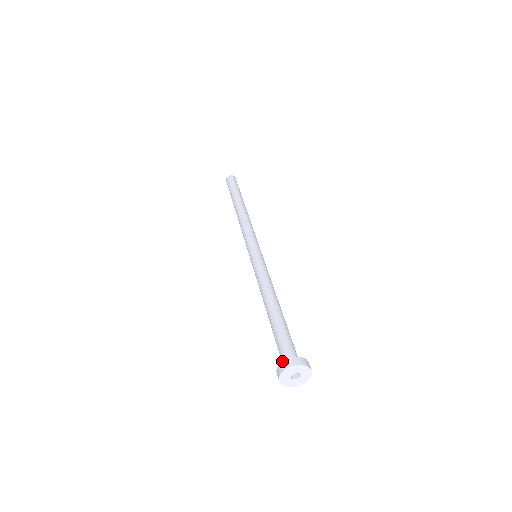
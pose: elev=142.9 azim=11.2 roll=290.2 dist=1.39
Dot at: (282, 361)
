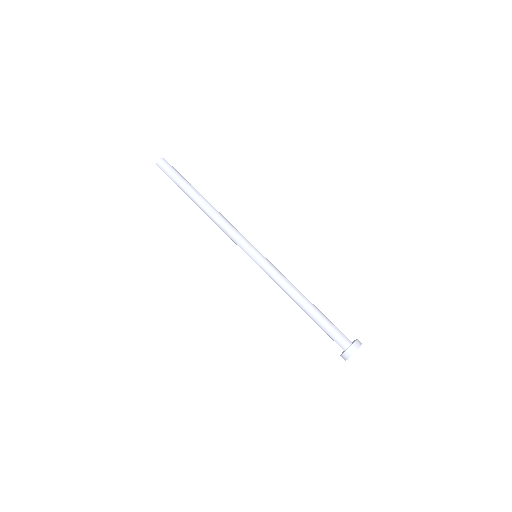
Dot at: occluded
